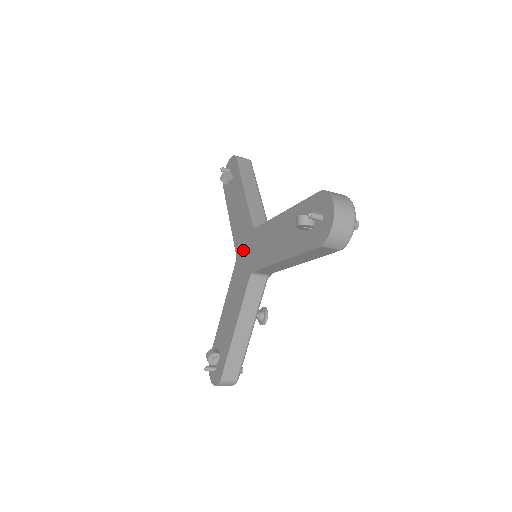
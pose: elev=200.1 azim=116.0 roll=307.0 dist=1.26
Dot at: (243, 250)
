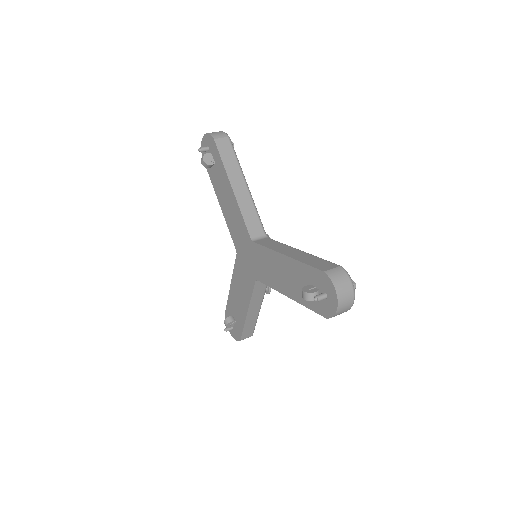
Dot at: (243, 252)
